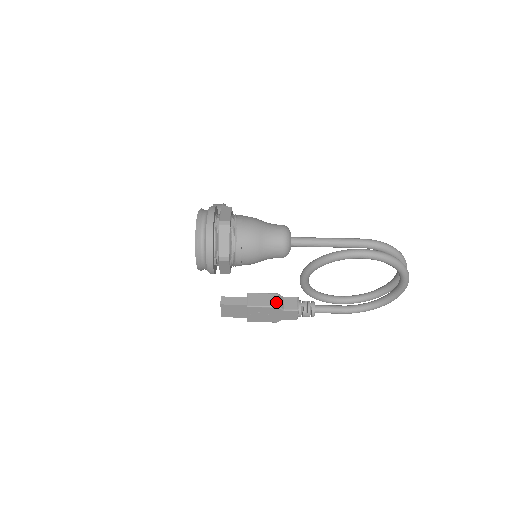
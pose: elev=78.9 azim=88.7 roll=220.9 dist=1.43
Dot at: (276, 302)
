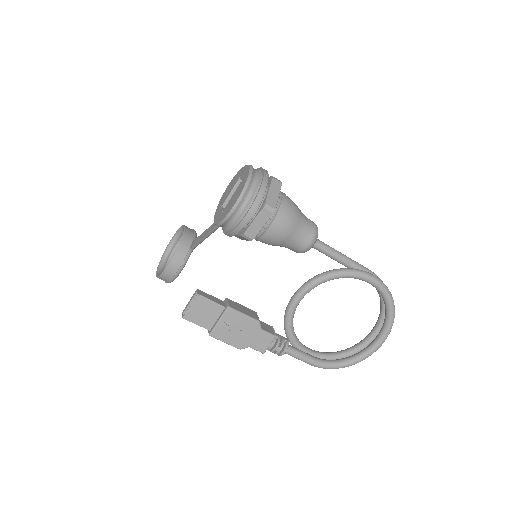
Dot at: (257, 317)
